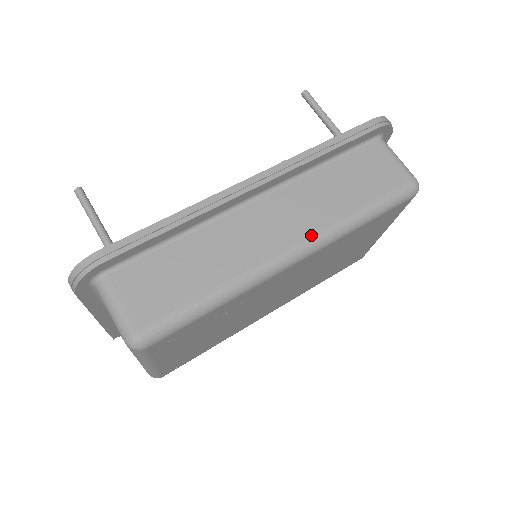
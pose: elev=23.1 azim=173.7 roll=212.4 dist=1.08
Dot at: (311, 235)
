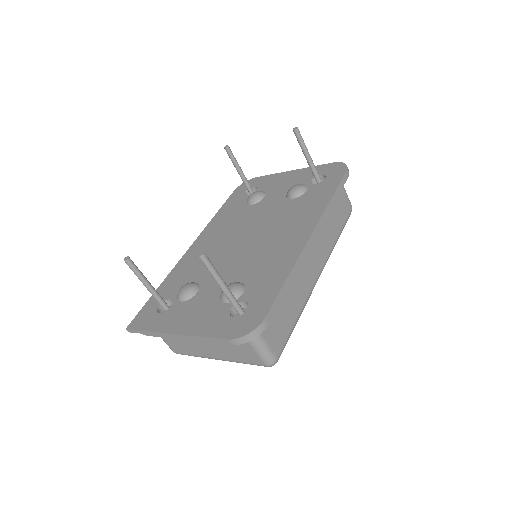
Dot at: (326, 260)
